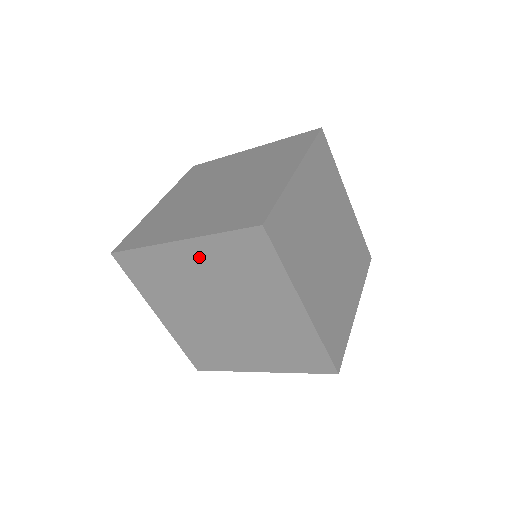
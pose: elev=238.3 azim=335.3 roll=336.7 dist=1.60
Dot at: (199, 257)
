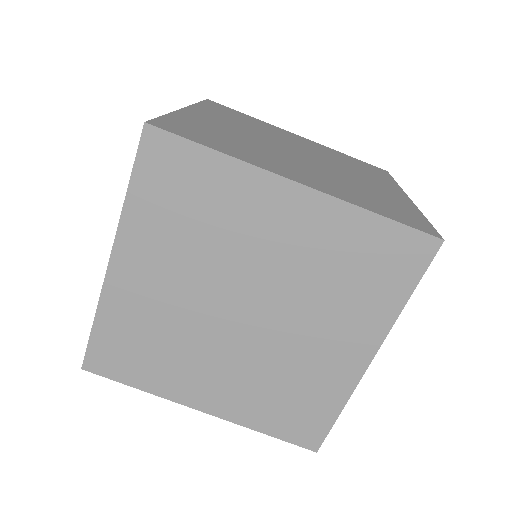
Dot at: (304, 223)
